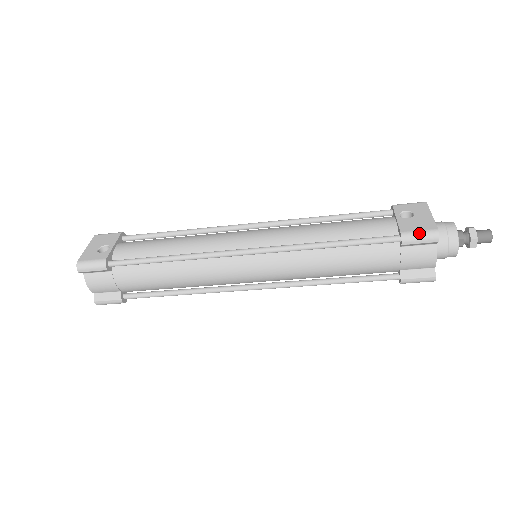
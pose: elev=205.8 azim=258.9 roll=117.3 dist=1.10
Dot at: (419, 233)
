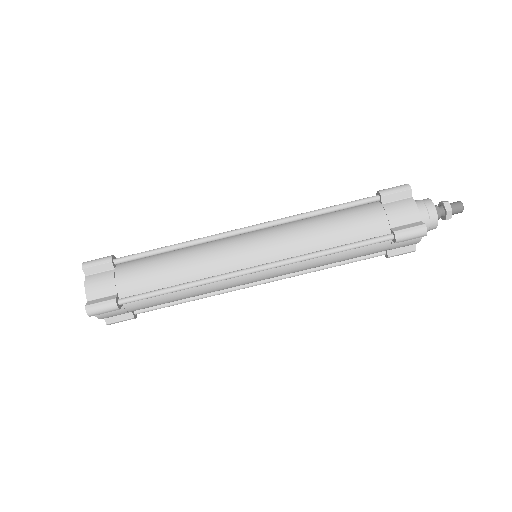
Dot at: (392, 187)
